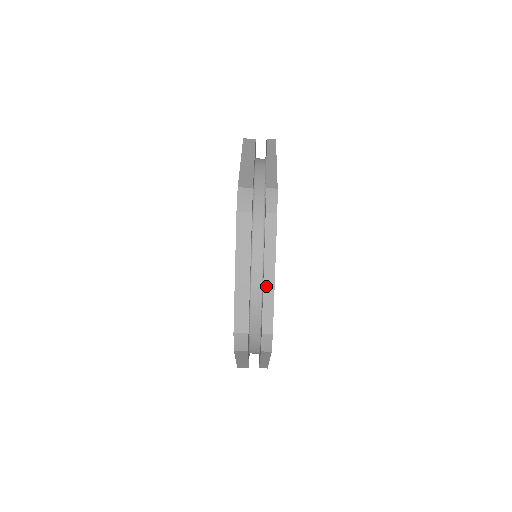
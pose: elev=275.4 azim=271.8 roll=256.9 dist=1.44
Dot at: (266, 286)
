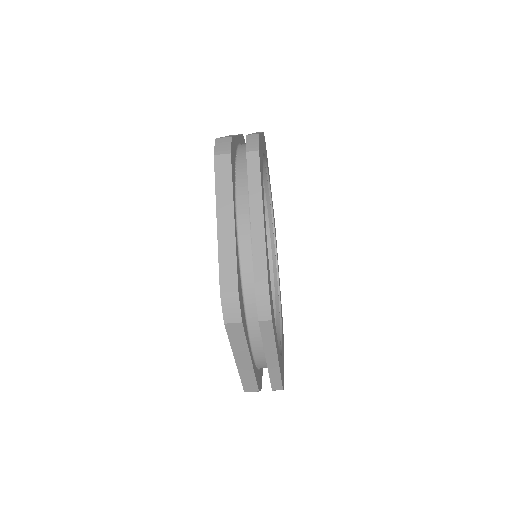
Dot at: occluded
